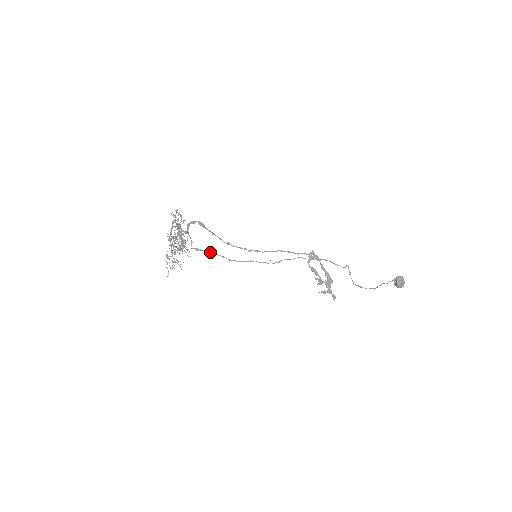
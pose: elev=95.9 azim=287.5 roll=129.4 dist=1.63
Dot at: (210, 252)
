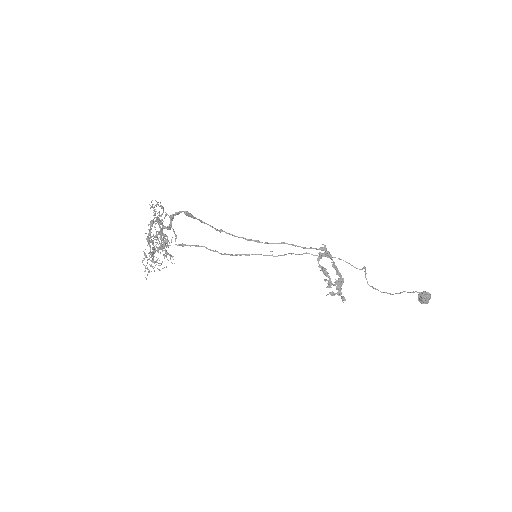
Dot at: (199, 246)
